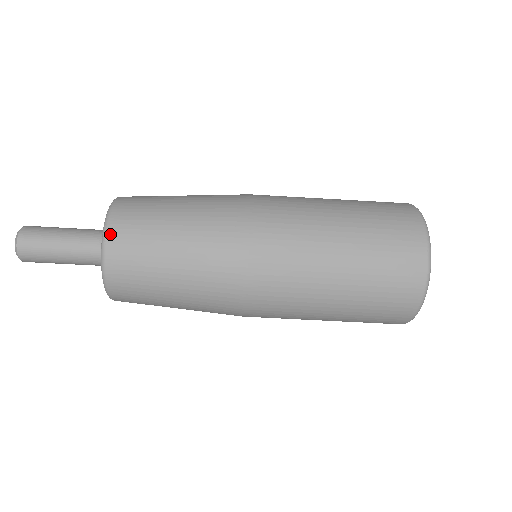
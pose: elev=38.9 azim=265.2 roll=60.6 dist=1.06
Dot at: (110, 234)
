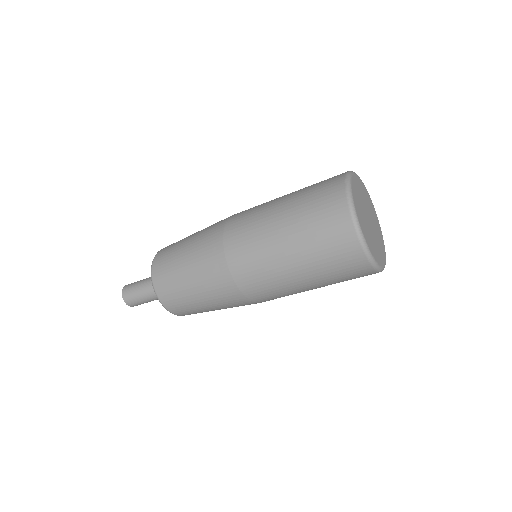
Dot at: (153, 269)
